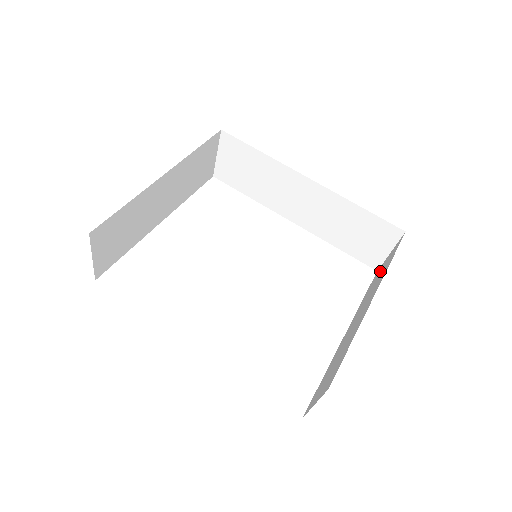
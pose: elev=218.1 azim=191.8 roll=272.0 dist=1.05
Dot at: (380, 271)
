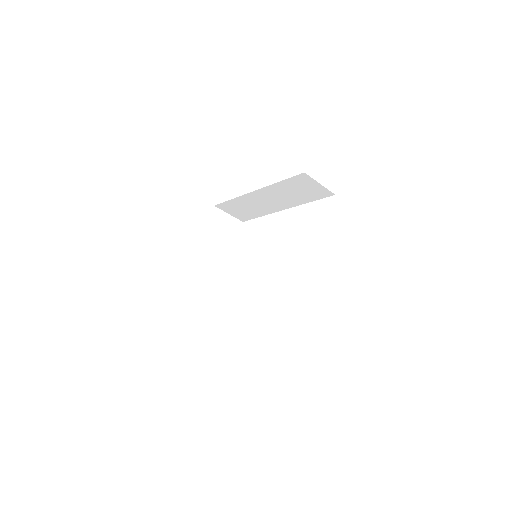
Dot at: occluded
